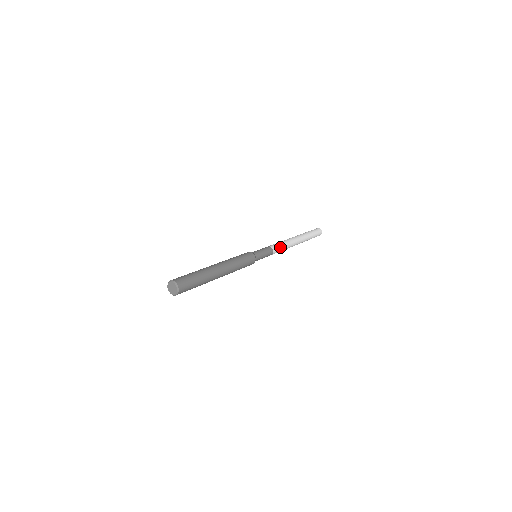
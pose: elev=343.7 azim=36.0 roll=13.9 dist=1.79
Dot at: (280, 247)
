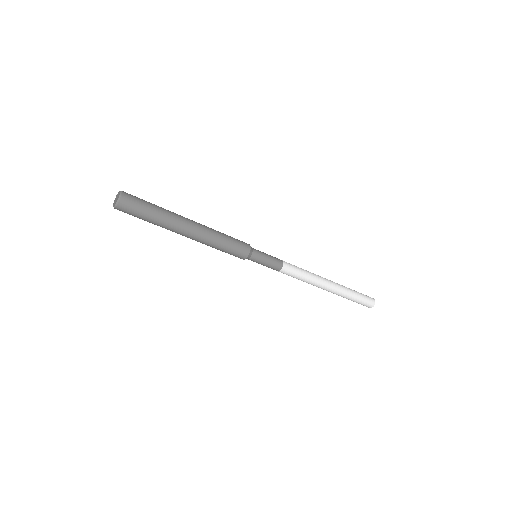
Dot at: (296, 268)
